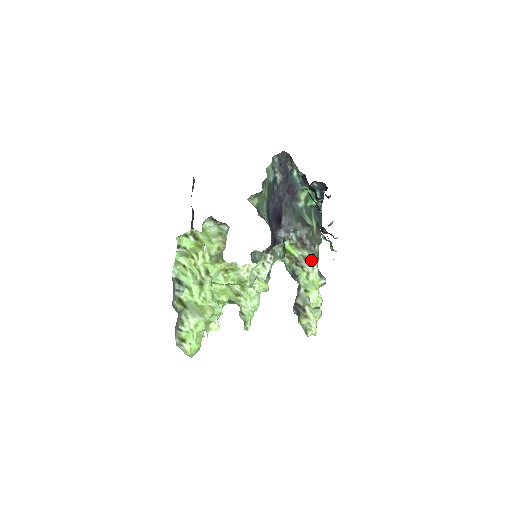
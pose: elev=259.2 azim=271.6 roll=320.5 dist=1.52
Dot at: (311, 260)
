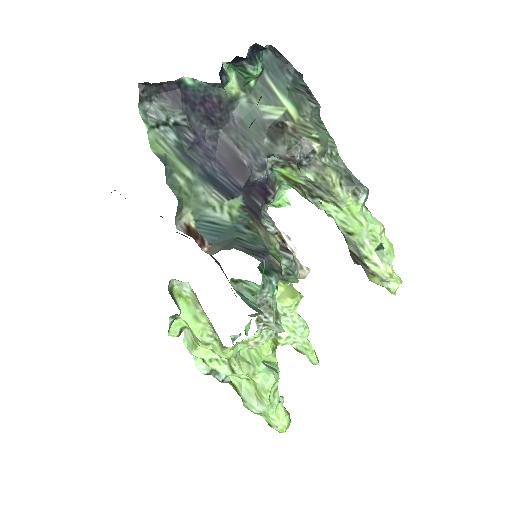
Dot at: (323, 186)
